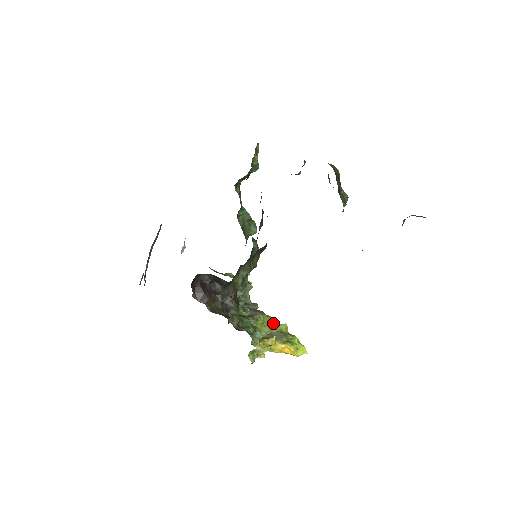
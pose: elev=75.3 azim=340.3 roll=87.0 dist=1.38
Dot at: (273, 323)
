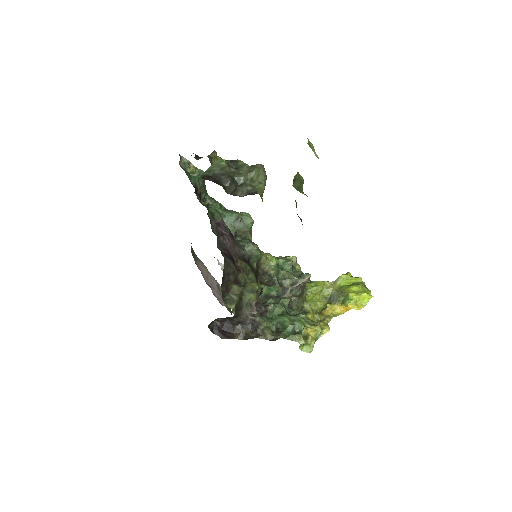
Dot at: (330, 282)
